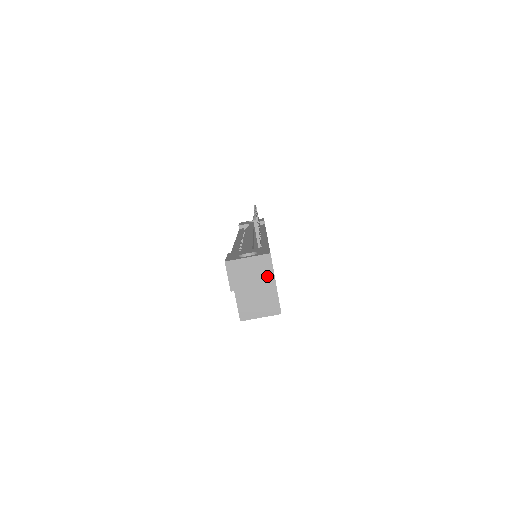
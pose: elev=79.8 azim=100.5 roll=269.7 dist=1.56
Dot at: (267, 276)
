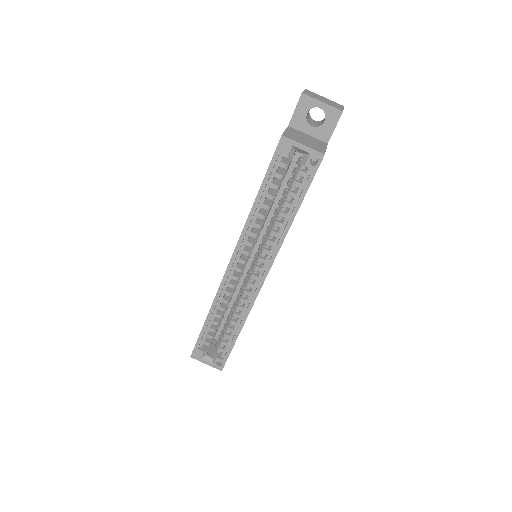
Dot at: (337, 107)
